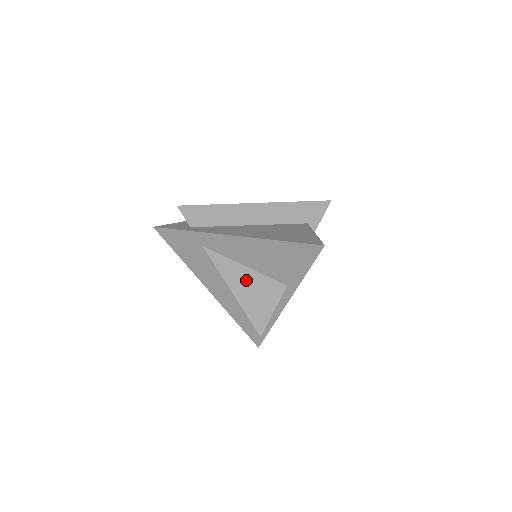
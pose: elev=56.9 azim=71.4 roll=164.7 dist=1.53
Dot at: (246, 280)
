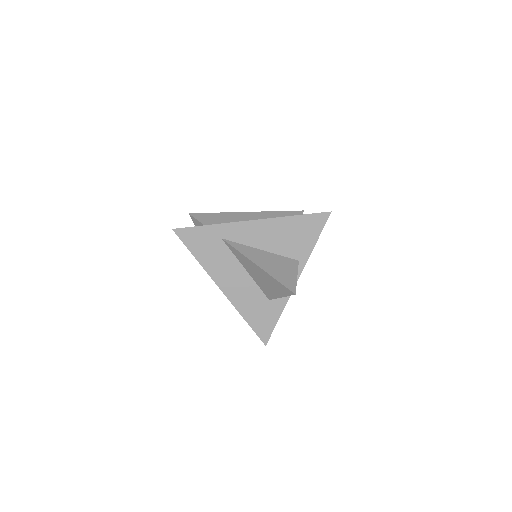
Dot at: (266, 259)
